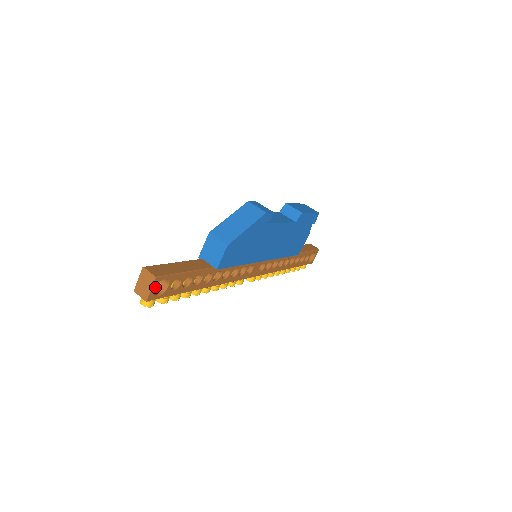
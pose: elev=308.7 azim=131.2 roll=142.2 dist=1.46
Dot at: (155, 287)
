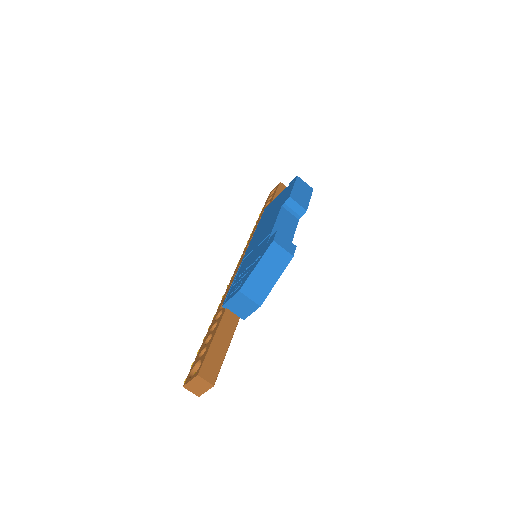
Dot at: occluded
